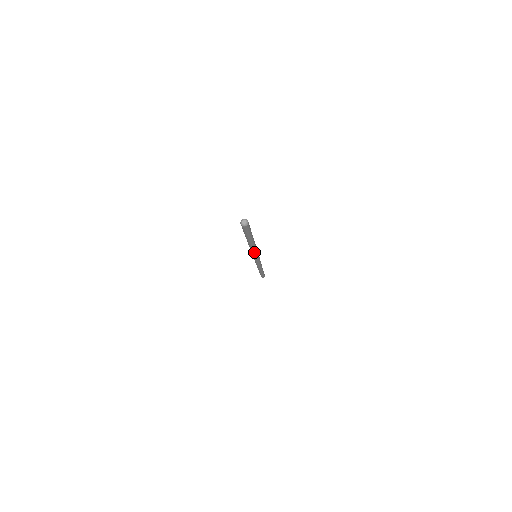
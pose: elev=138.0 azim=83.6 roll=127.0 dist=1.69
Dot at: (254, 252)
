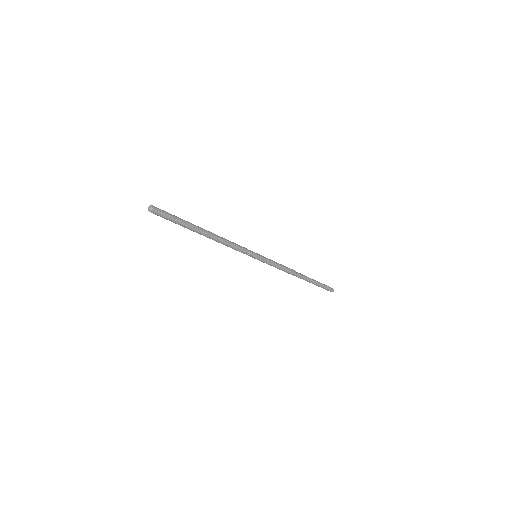
Dot at: (233, 248)
